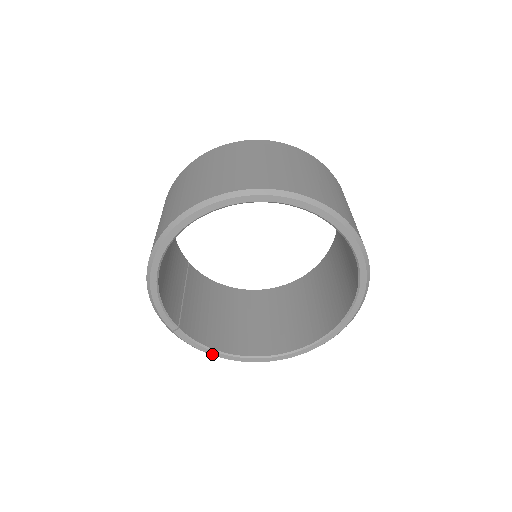
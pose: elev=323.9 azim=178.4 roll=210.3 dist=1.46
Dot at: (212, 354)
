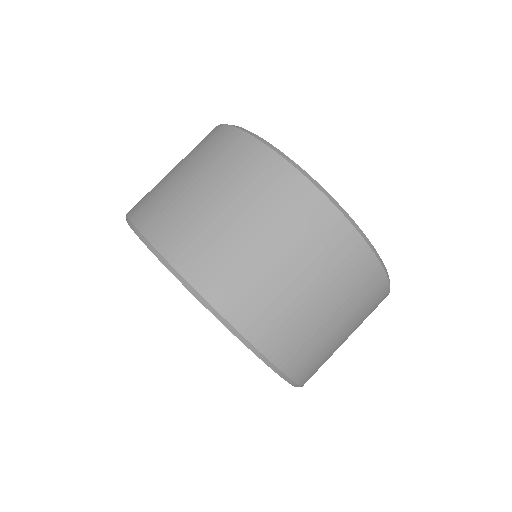
Dot at: occluded
